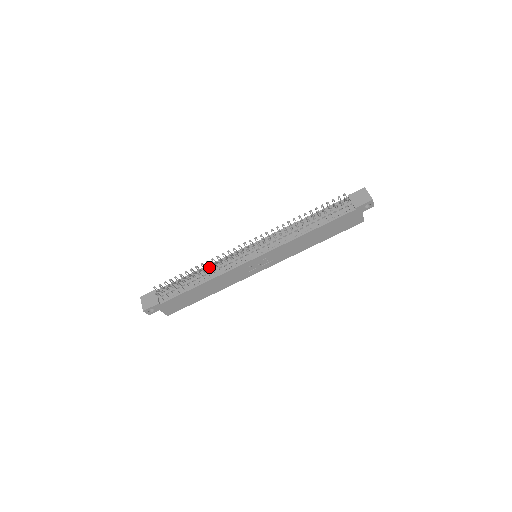
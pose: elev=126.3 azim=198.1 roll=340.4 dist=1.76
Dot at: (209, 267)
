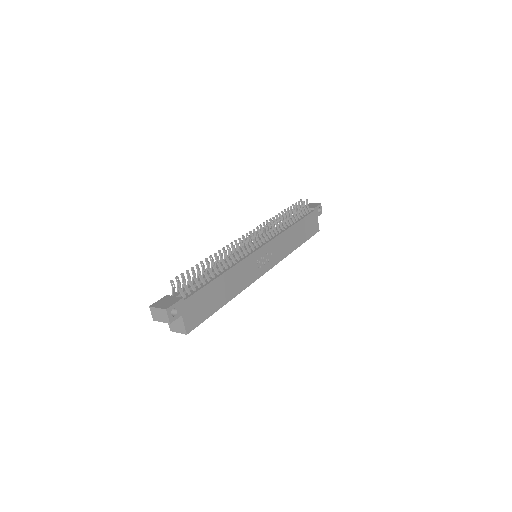
Dot at: (226, 251)
